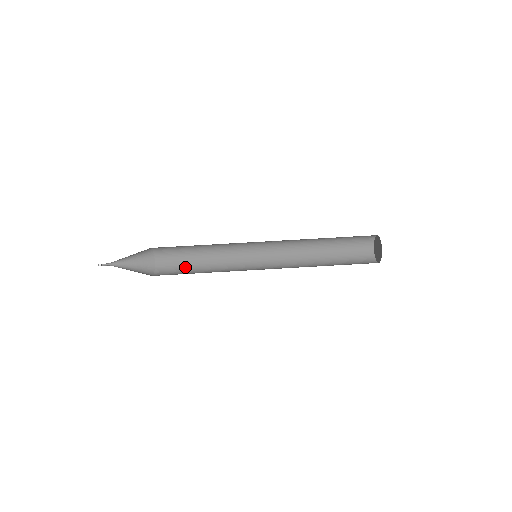
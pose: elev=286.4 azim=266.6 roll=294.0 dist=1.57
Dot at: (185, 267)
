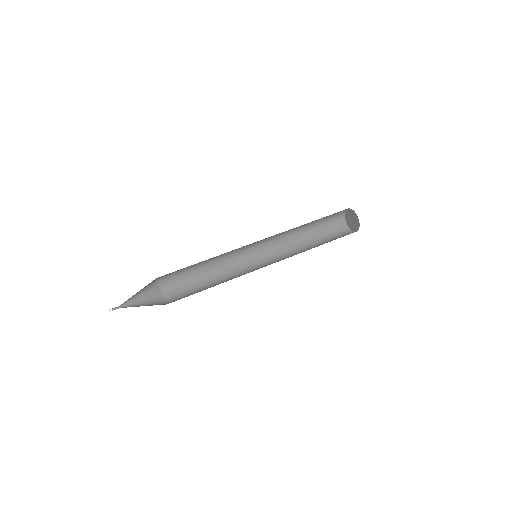
Dot at: (192, 287)
